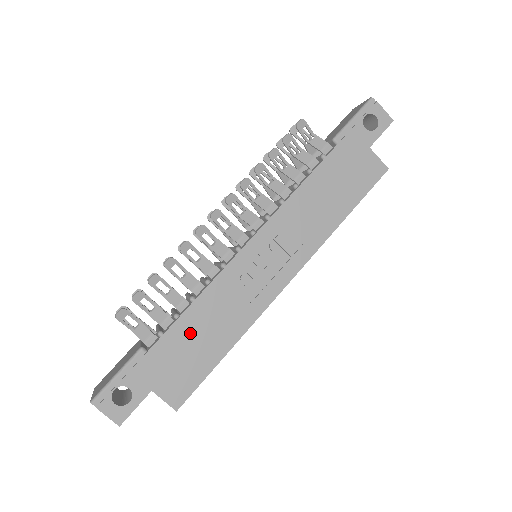
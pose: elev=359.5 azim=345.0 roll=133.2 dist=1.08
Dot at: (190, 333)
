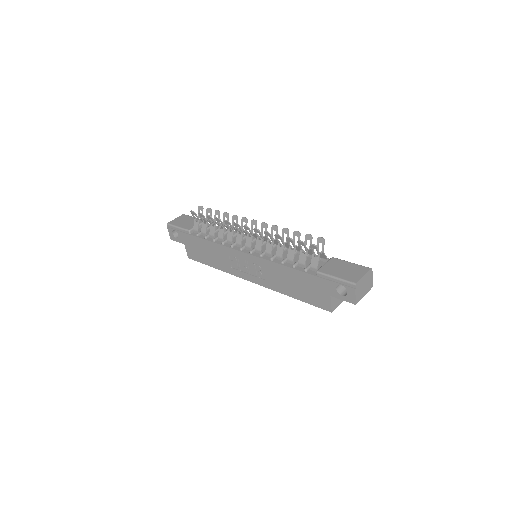
Dot at: (205, 248)
